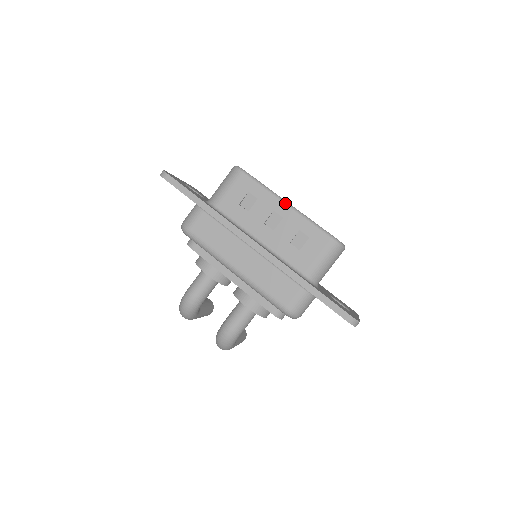
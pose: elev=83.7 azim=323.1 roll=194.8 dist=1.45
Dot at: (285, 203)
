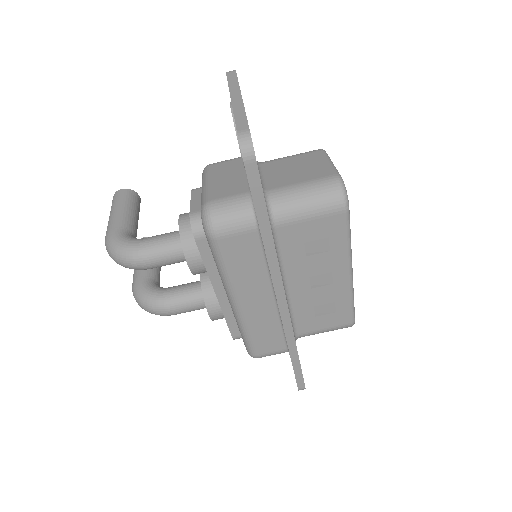
Dot at: (350, 272)
